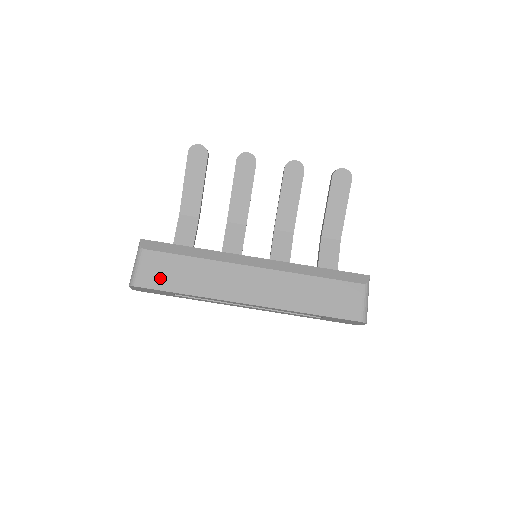
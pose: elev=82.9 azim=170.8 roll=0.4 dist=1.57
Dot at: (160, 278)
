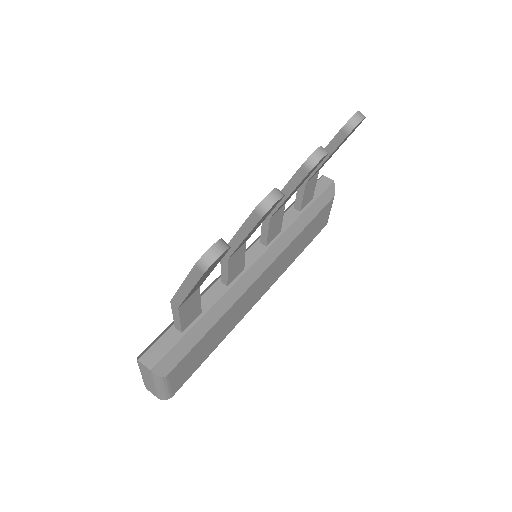
Dot at: (191, 368)
